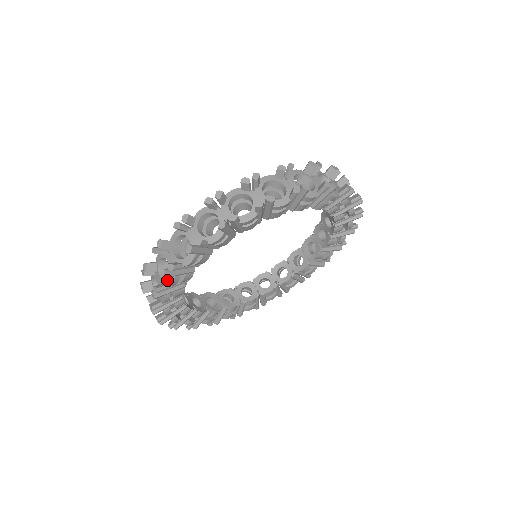
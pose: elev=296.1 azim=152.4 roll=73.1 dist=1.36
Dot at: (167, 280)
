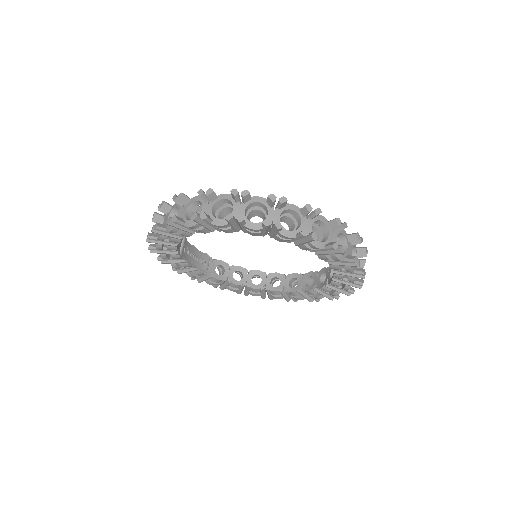
Dot at: occluded
